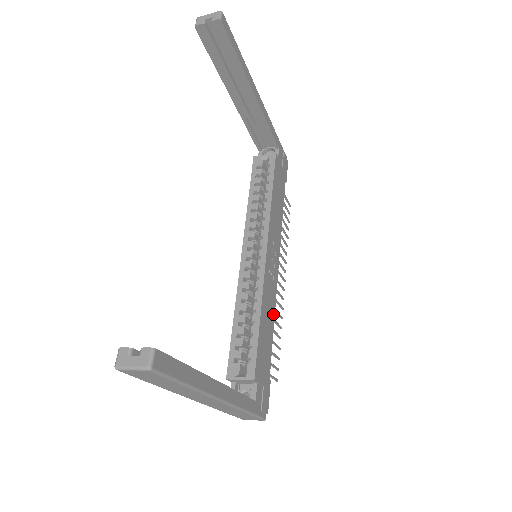
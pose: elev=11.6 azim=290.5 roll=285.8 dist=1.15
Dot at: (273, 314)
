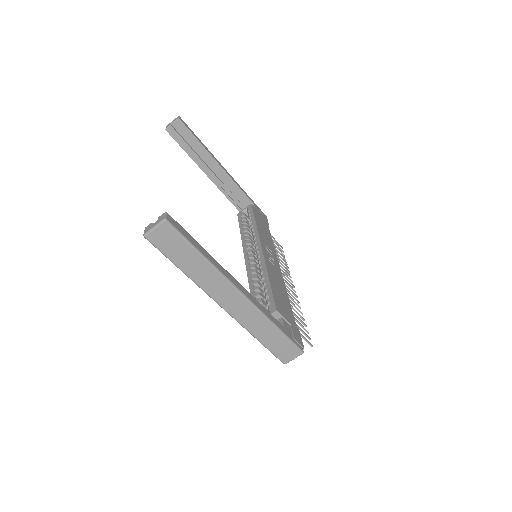
Dot at: (284, 289)
